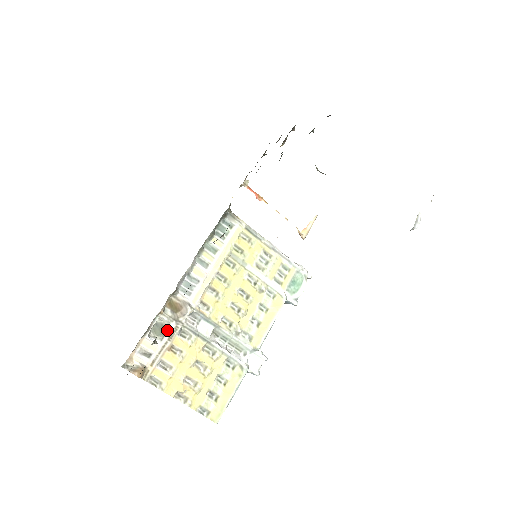
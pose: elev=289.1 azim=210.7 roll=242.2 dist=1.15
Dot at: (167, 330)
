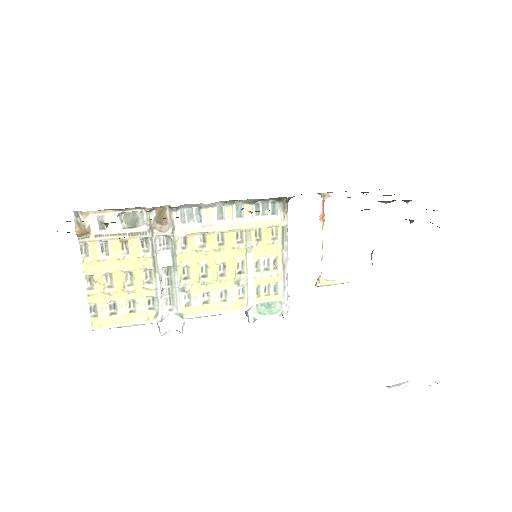
Dot at: (136, 226)
